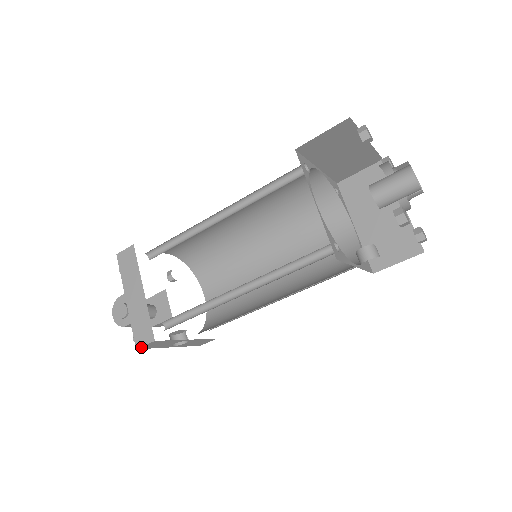
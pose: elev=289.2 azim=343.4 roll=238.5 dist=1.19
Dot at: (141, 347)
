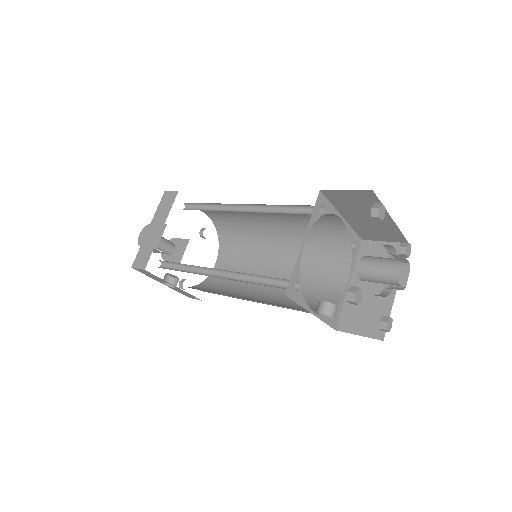
Dot at: (135, 268)
